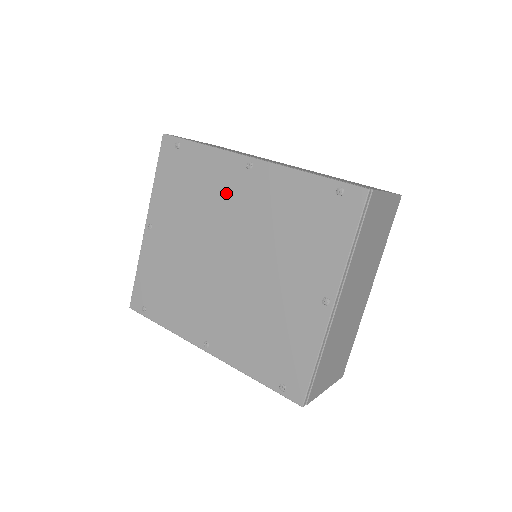
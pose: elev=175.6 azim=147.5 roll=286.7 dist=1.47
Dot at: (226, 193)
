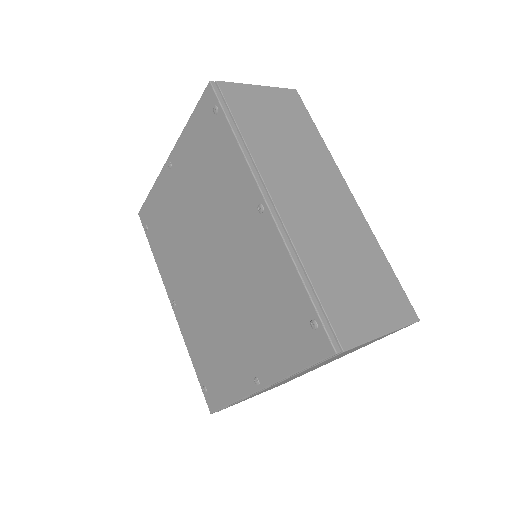
Dot at: (232, 209)
